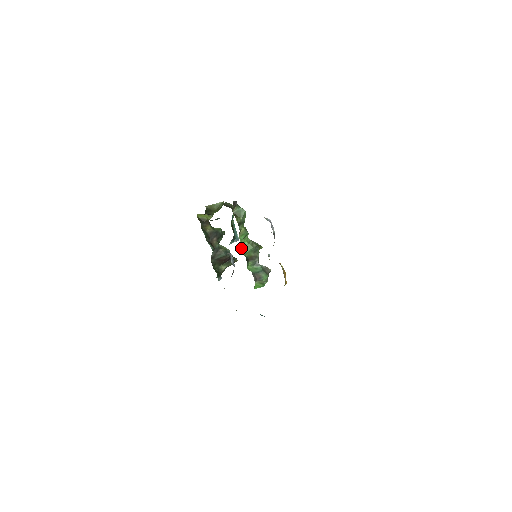
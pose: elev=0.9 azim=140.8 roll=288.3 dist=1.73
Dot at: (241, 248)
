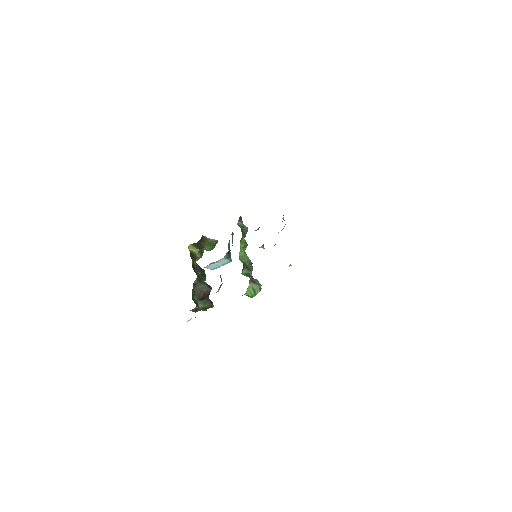
Dot at: occluded
